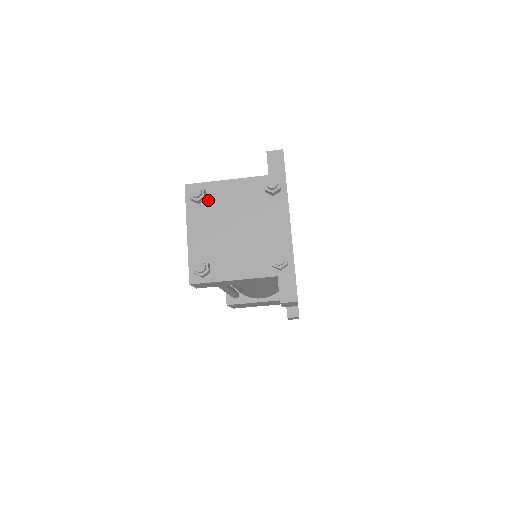
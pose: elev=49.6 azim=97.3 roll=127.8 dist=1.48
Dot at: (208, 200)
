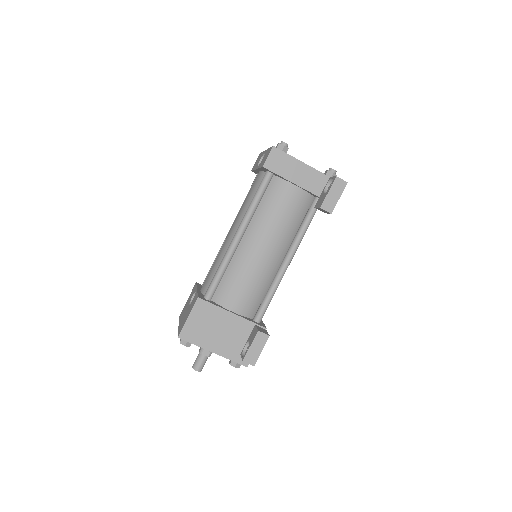
Dot at: occluded
